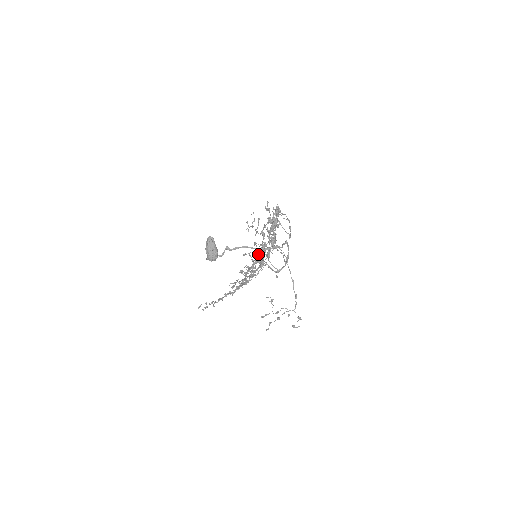
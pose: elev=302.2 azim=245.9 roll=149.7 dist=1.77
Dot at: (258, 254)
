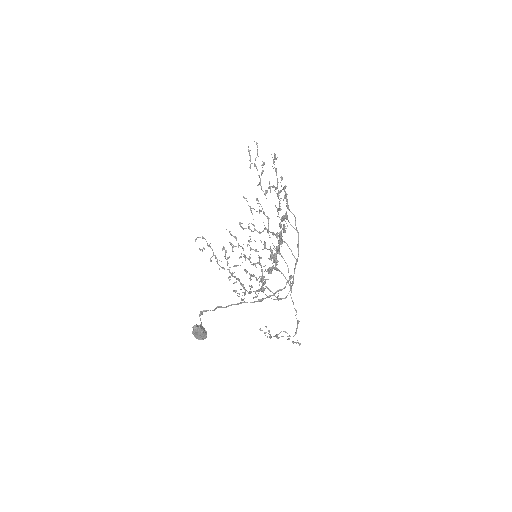
Dot at: (256, 294)
